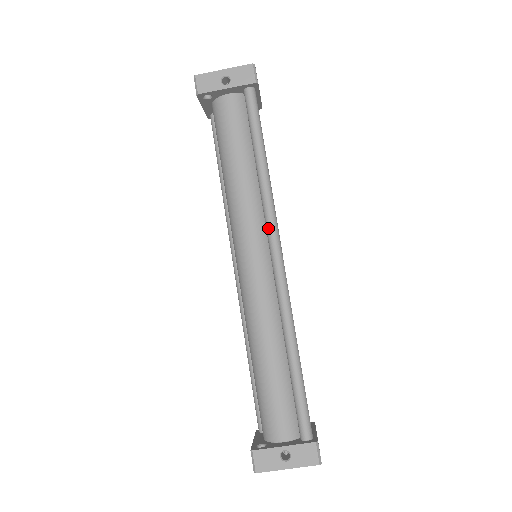
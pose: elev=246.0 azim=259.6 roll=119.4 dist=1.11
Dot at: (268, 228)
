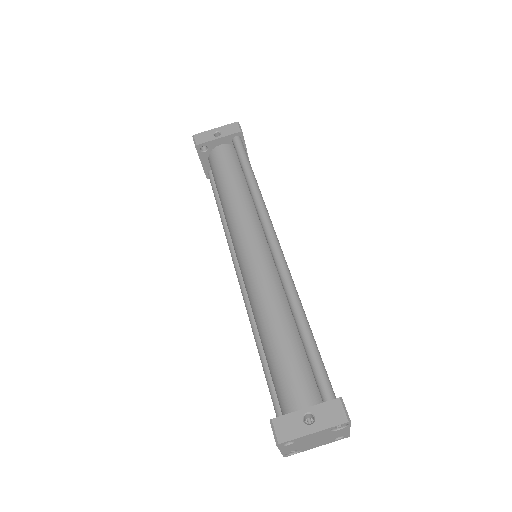
Dot at: (263, 222)
